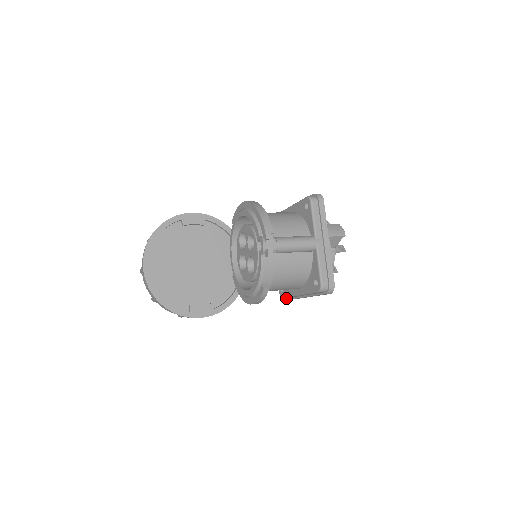
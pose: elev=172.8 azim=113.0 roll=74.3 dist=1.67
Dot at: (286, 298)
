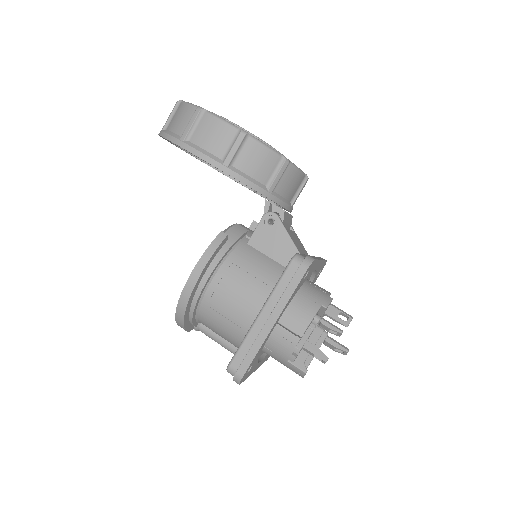
Dot at: occluded
